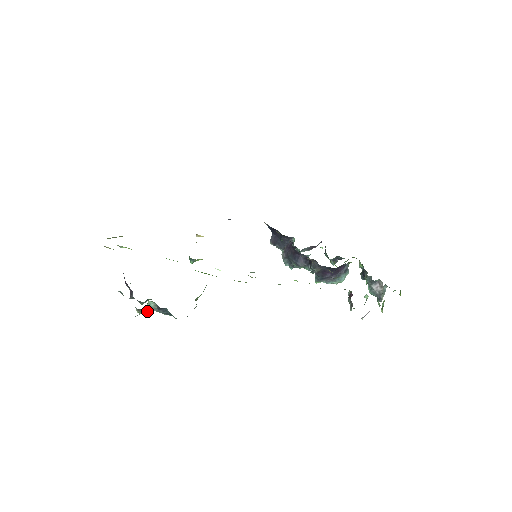
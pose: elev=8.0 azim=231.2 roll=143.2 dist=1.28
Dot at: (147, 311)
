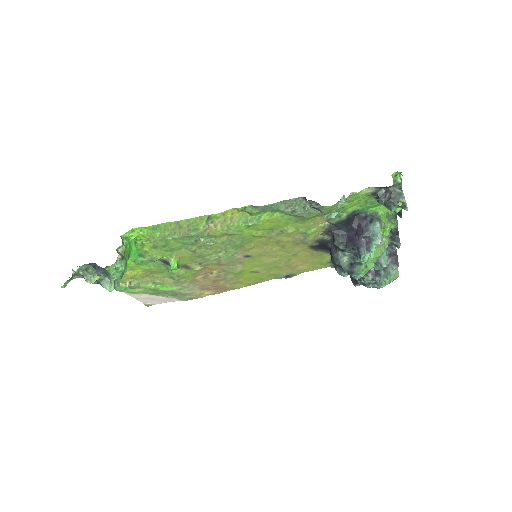
Dot at: (94, 279)
